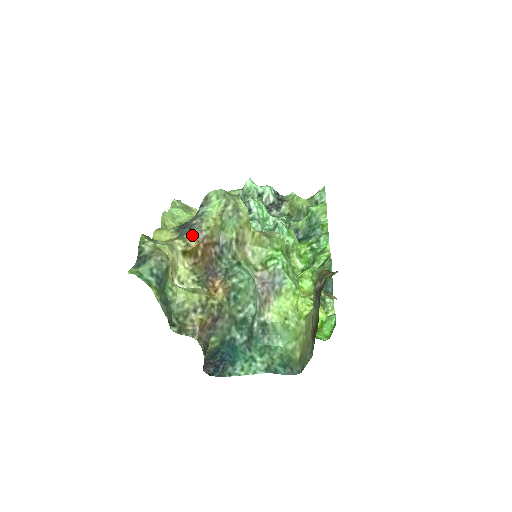
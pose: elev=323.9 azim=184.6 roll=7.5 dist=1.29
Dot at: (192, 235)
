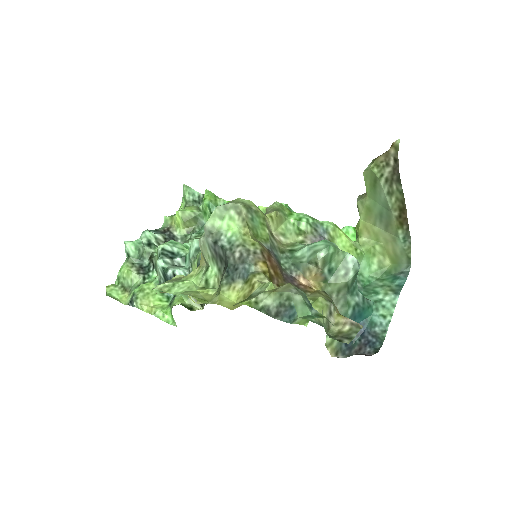
Dot at: (254, 263)
